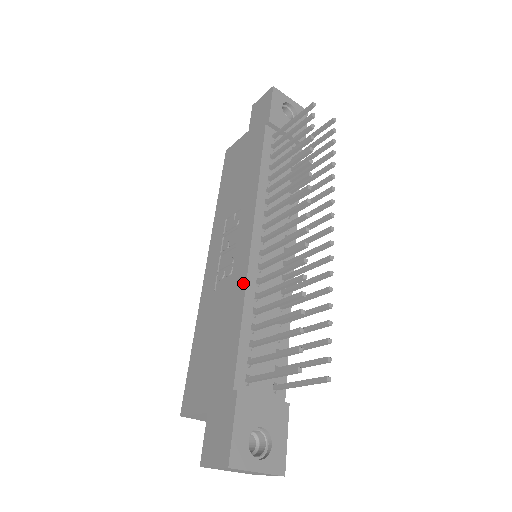
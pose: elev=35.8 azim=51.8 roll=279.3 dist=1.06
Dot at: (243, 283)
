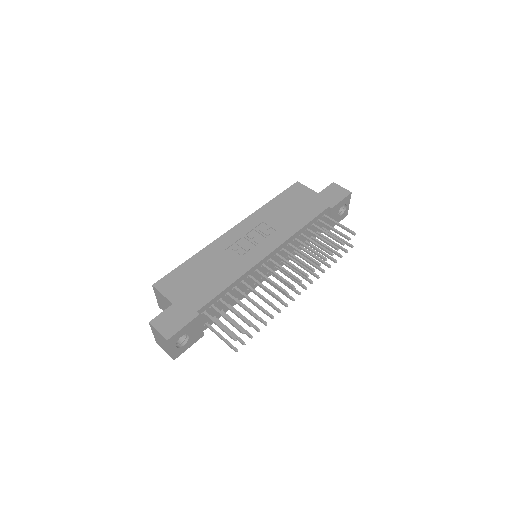
Dot at: (245, 270)
